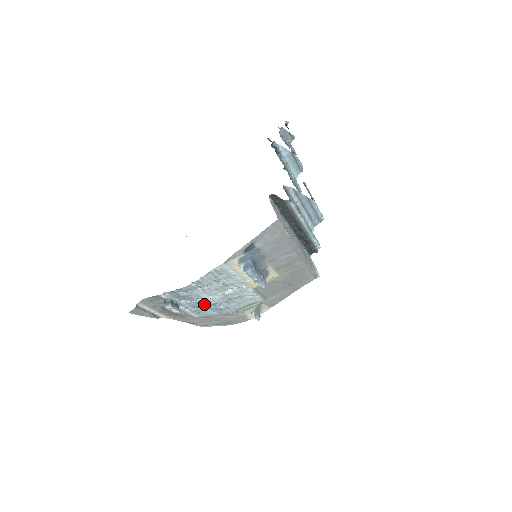
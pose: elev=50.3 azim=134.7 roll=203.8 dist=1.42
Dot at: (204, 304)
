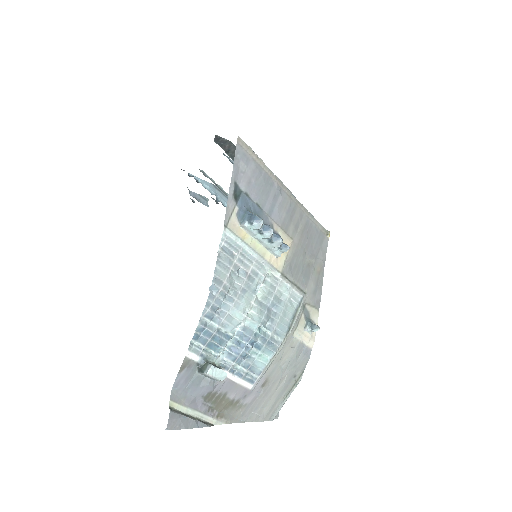
Dot at: (247, 340)
